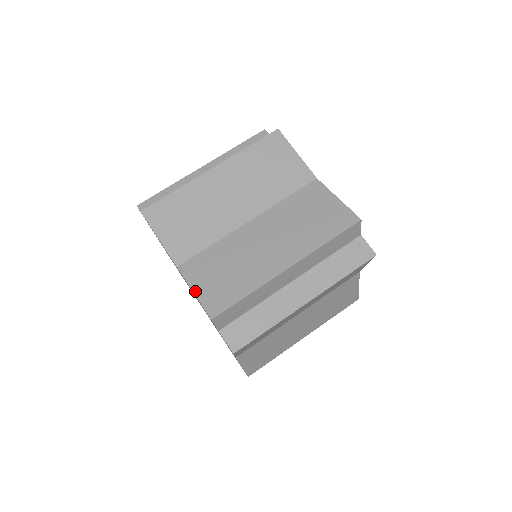
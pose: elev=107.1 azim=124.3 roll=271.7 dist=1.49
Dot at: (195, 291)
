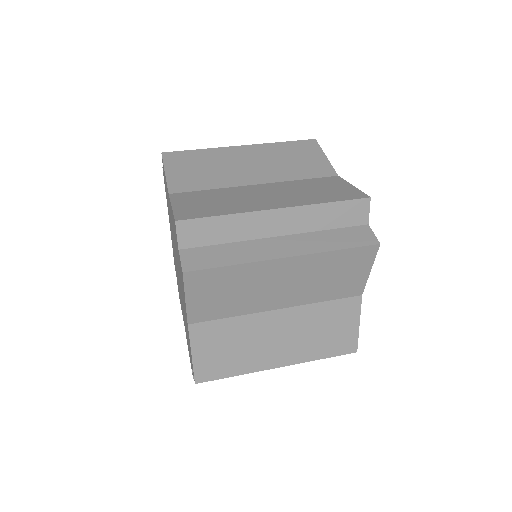
Dot at: (174, 206)
